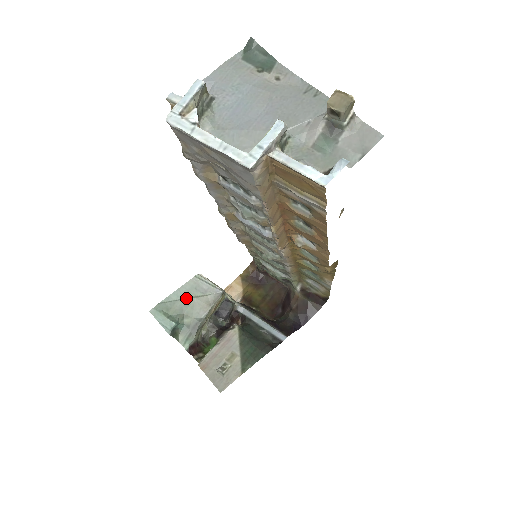
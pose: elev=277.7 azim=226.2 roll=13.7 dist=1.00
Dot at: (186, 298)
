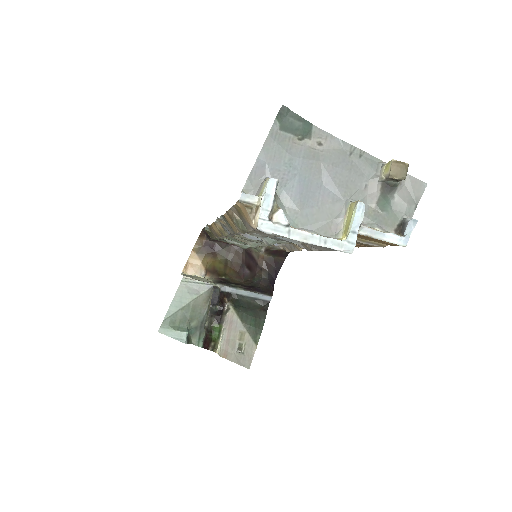
Dot at: (185, 305)
